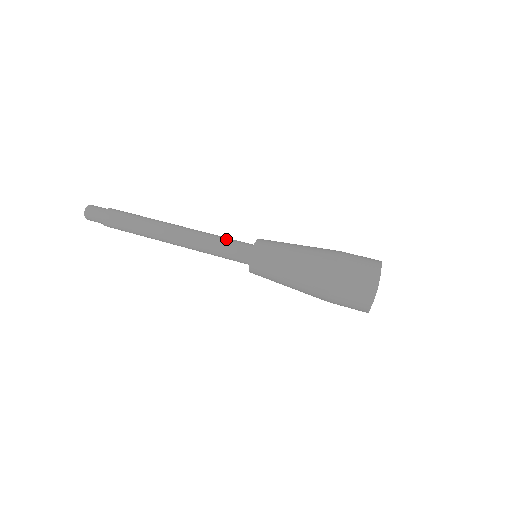
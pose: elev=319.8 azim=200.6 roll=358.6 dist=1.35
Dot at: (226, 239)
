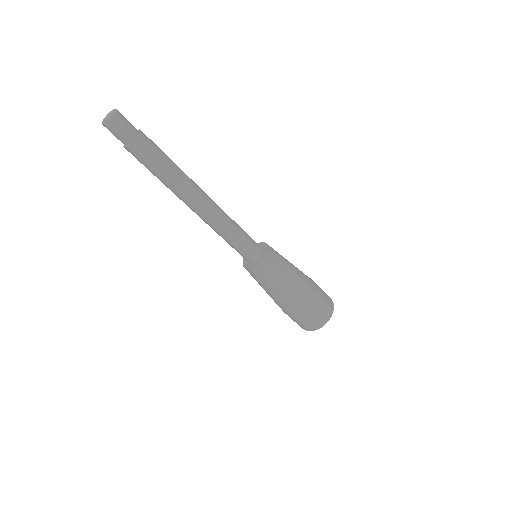
Dot at: (243, 236)
